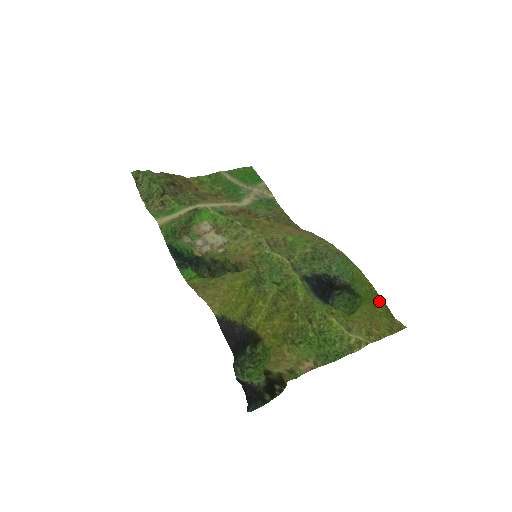
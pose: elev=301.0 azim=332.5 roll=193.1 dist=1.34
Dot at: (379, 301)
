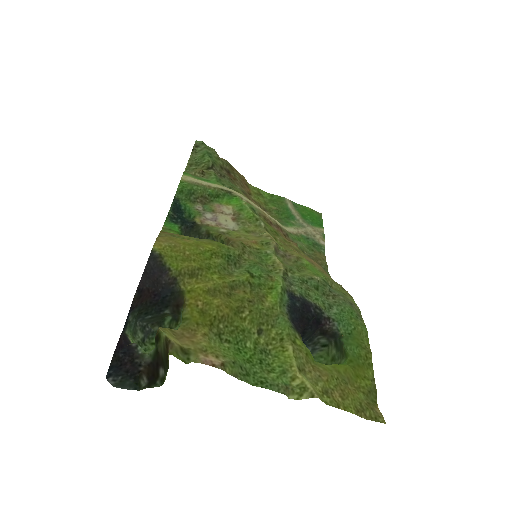
Dot at: (369, 375)
